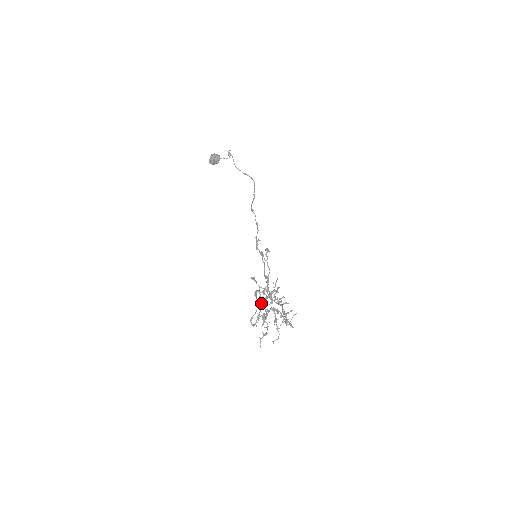
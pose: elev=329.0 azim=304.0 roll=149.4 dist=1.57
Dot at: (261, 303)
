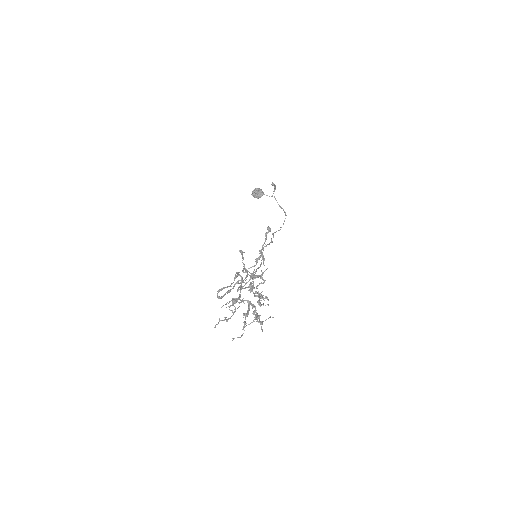
Dot at: (239, 286)
